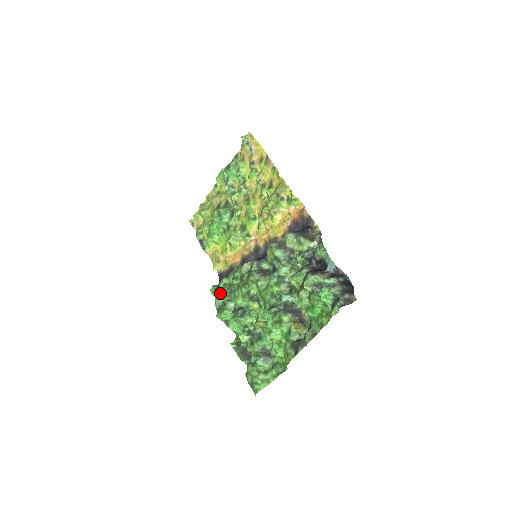
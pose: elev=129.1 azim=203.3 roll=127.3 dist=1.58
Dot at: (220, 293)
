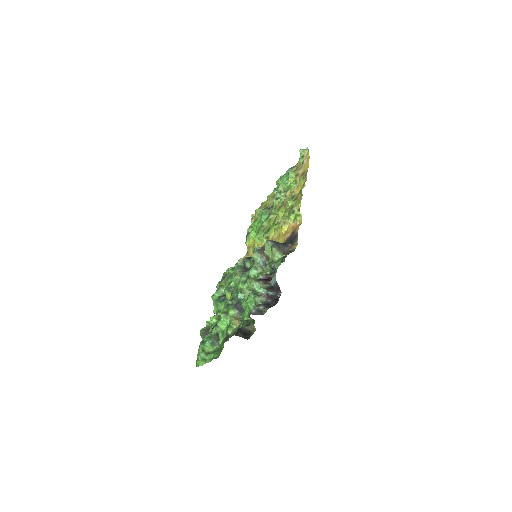
Dot at: occluded
